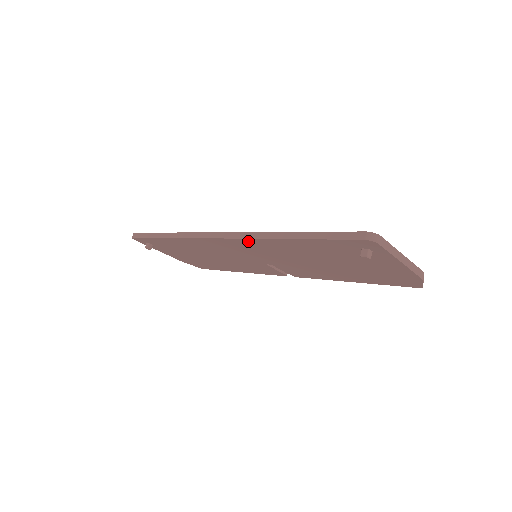
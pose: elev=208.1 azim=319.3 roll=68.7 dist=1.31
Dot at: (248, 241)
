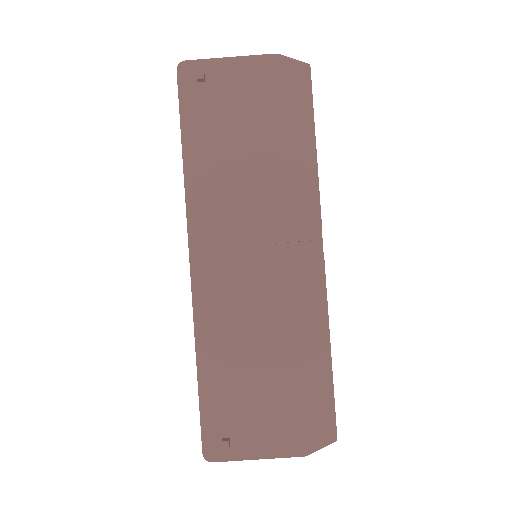
Dot at: (194, 217)
